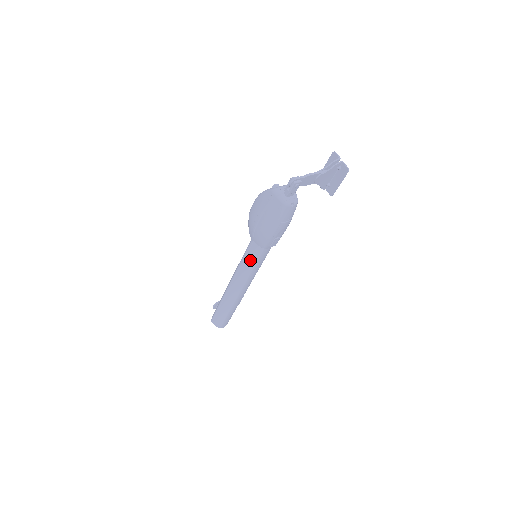
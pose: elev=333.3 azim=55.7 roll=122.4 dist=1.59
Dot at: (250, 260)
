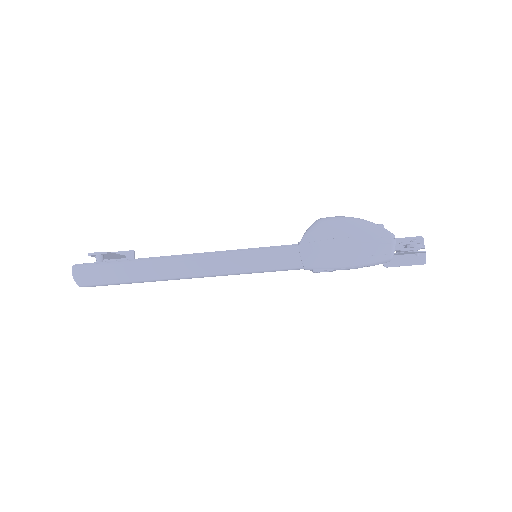
Dot at: (265, 262)
